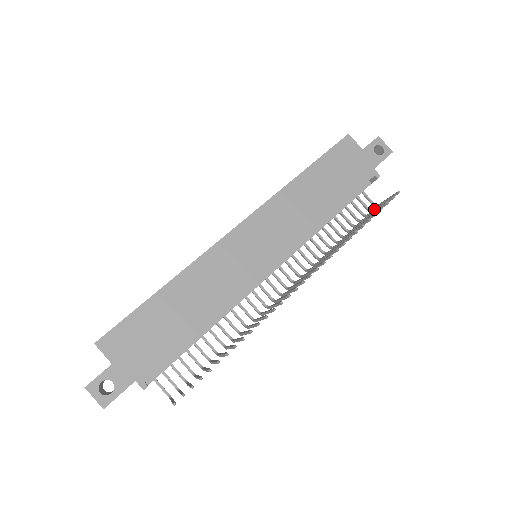
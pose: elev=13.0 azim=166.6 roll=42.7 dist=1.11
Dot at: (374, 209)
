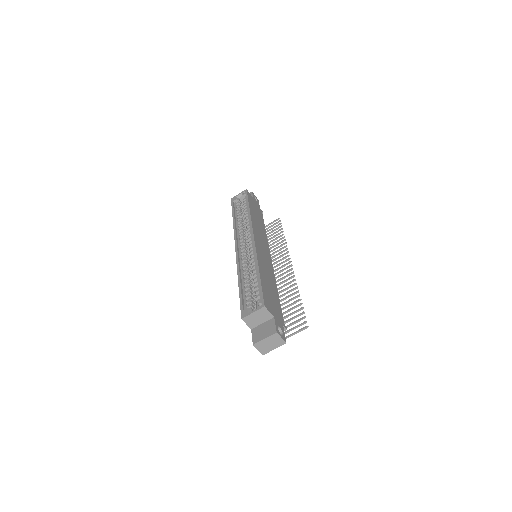
Dot at: occluded
